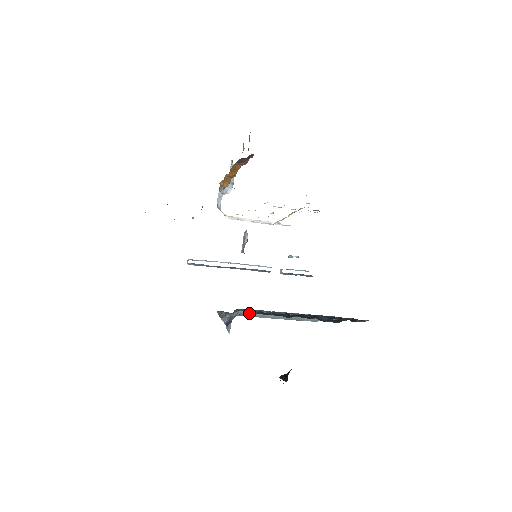
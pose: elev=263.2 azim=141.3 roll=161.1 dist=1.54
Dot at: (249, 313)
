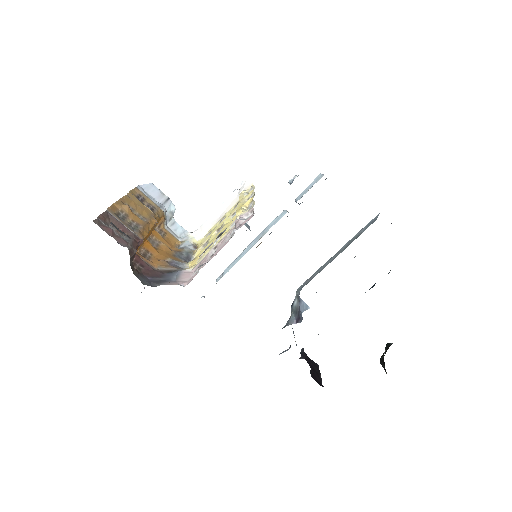
Dot at: (307, 281)
